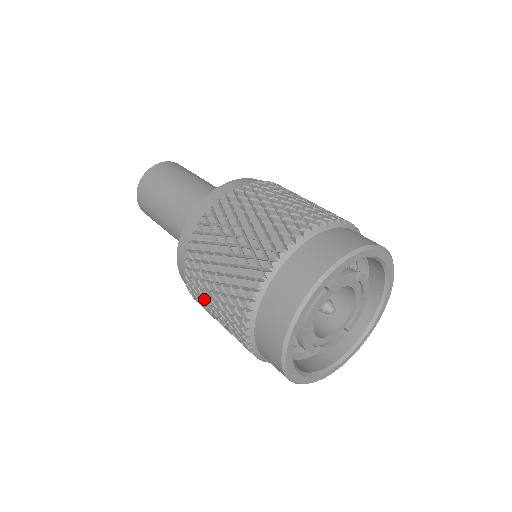
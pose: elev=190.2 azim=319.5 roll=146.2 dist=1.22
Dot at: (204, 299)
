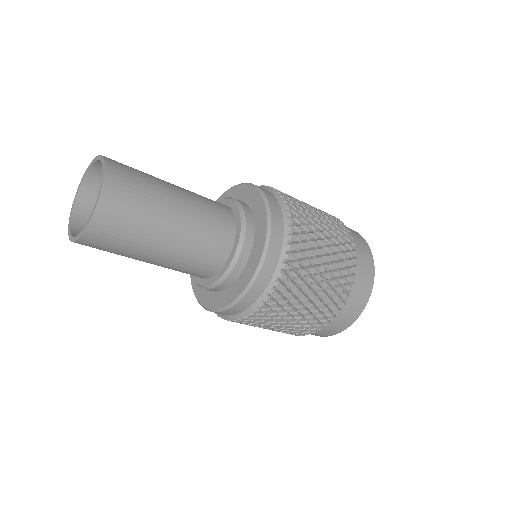
Dot at: occluded
